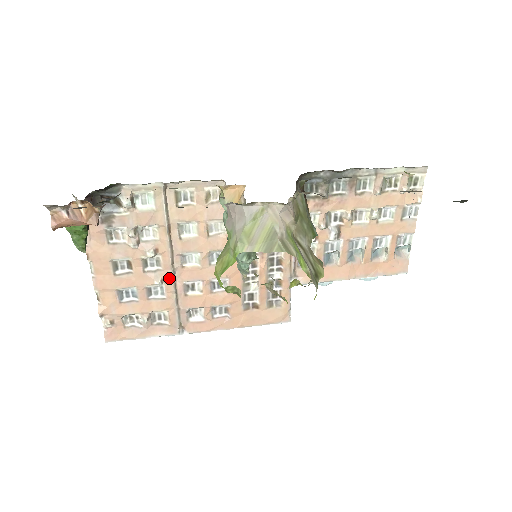
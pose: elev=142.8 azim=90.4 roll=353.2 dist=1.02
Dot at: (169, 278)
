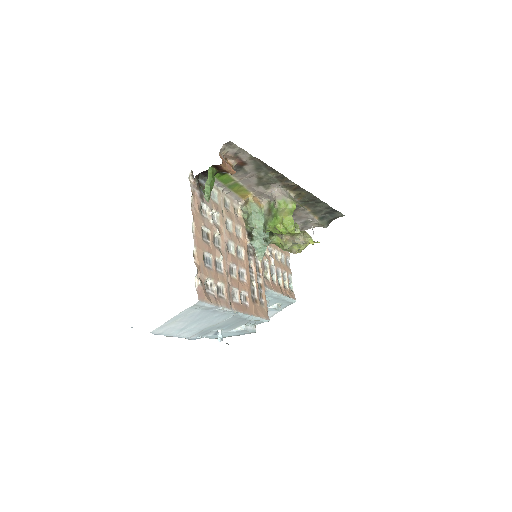
Dot at: (225, 256)
